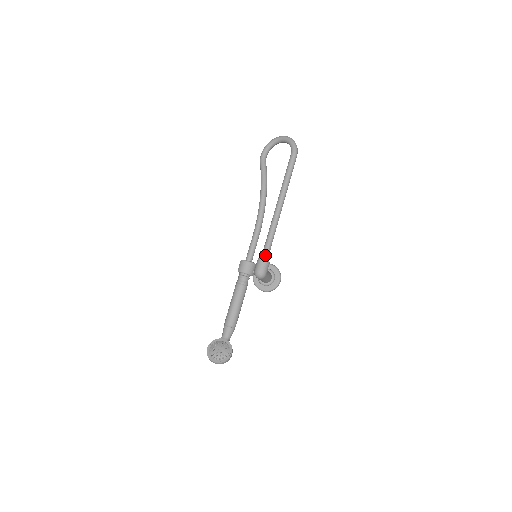
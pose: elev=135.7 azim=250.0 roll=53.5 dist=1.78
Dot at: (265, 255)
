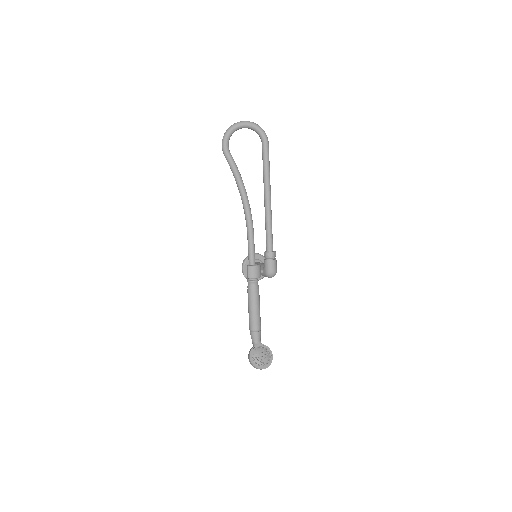
Dot at: (274, 255)
